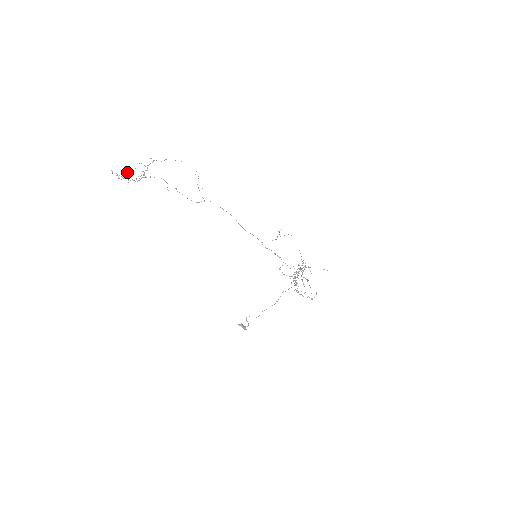
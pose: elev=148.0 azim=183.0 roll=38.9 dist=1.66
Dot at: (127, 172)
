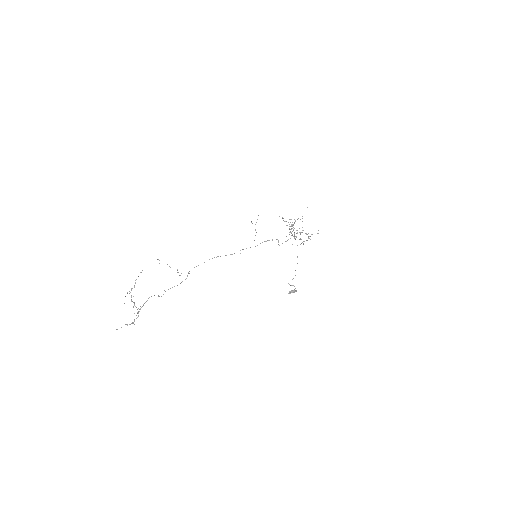
Dot at: occluded
